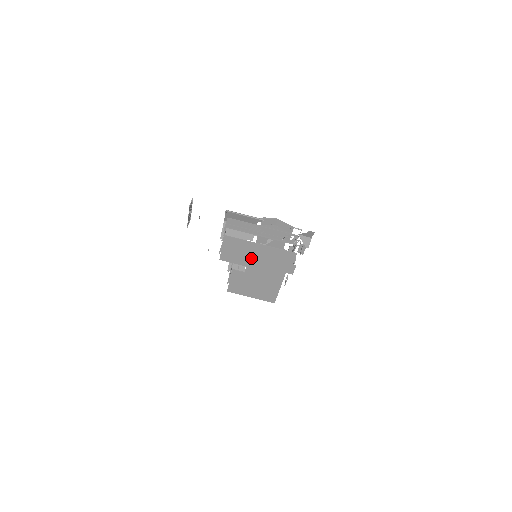
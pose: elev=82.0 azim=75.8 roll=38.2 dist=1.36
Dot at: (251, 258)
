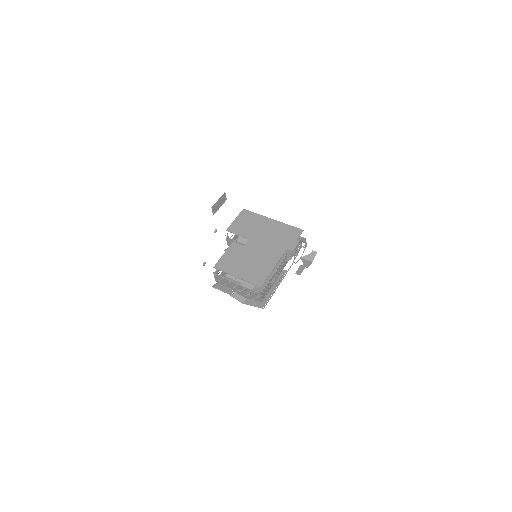
Dot at: (258, 231)
